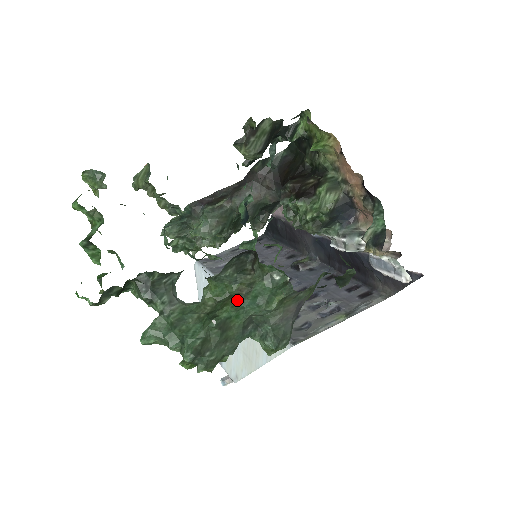
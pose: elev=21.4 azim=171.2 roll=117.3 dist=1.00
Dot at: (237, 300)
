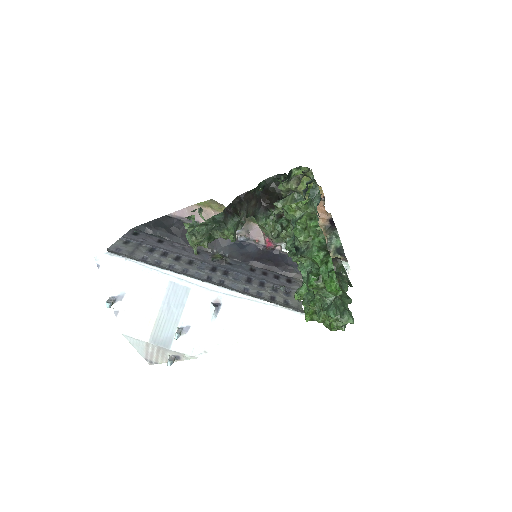
Dot at: (341, 287)
